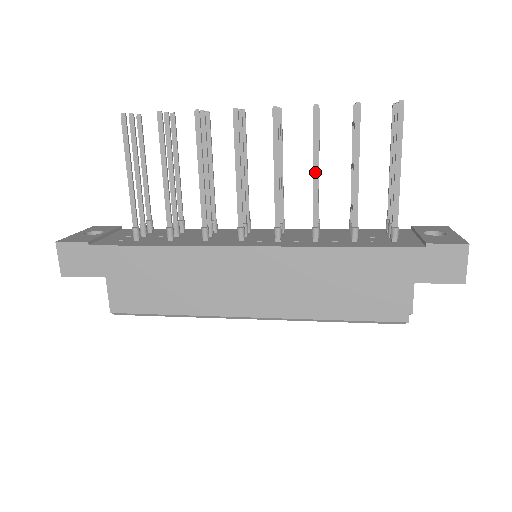
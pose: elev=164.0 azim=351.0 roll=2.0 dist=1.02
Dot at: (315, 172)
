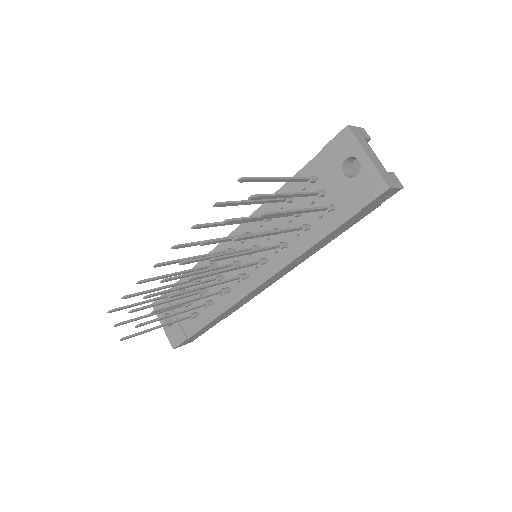
Dot at: (250, 253)
